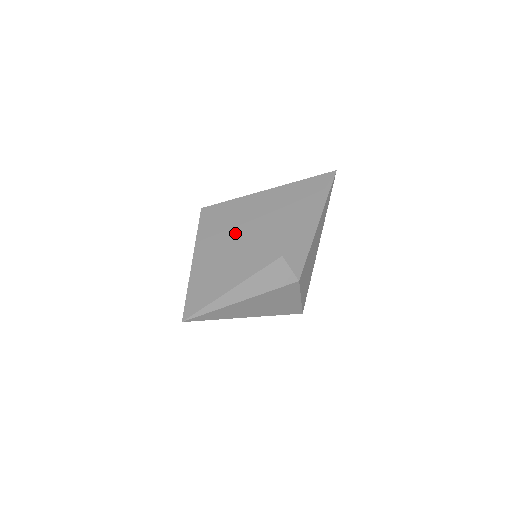
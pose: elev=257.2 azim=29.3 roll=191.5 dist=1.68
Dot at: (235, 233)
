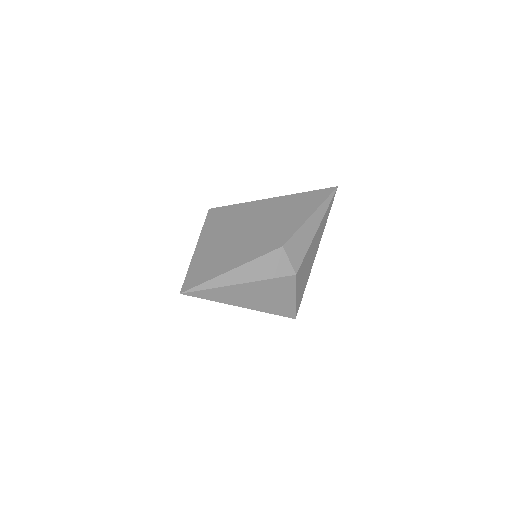
Dot at: (239, 228)
